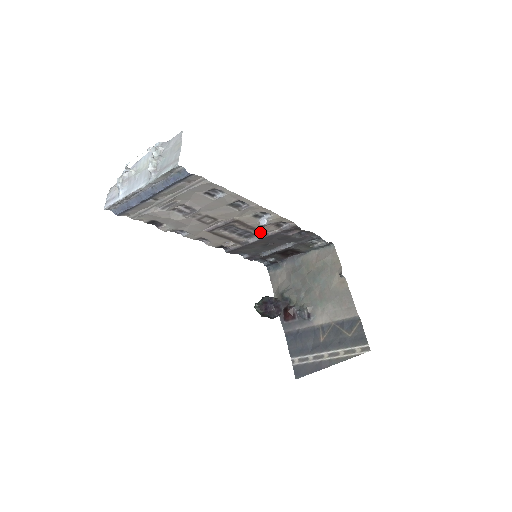
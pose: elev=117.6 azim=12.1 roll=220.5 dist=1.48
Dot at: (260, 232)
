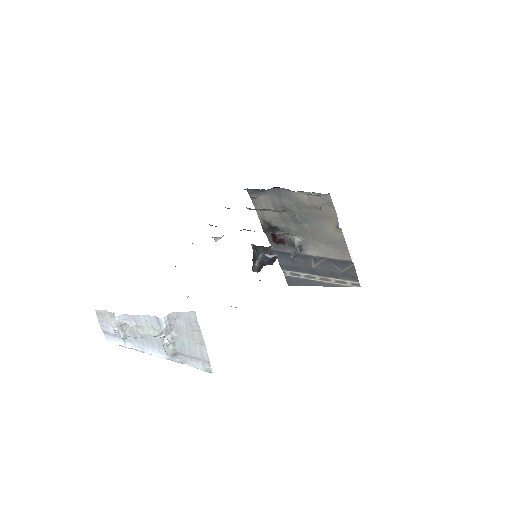
Dot at: occluded
